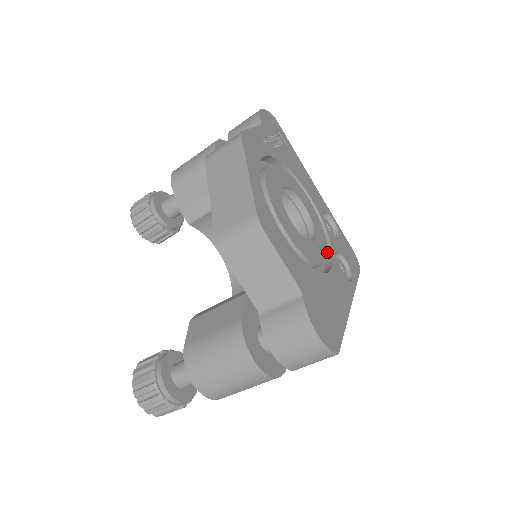
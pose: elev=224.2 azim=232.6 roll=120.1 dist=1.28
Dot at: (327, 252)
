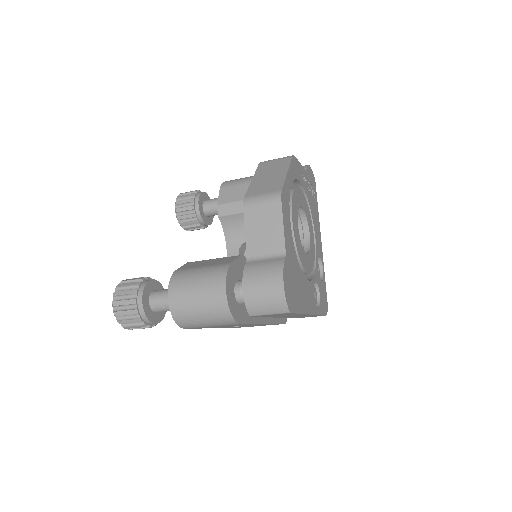
Dot at: (311, 271)
